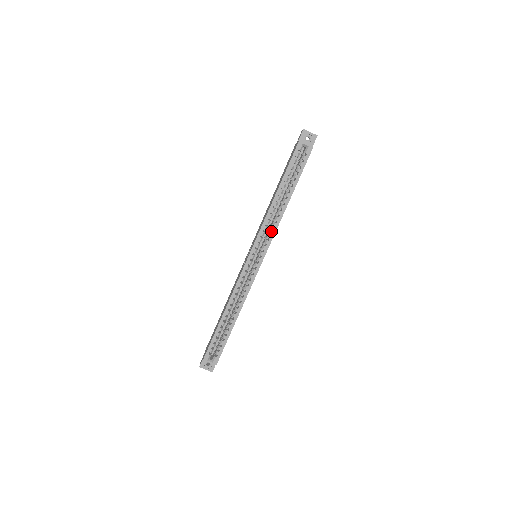
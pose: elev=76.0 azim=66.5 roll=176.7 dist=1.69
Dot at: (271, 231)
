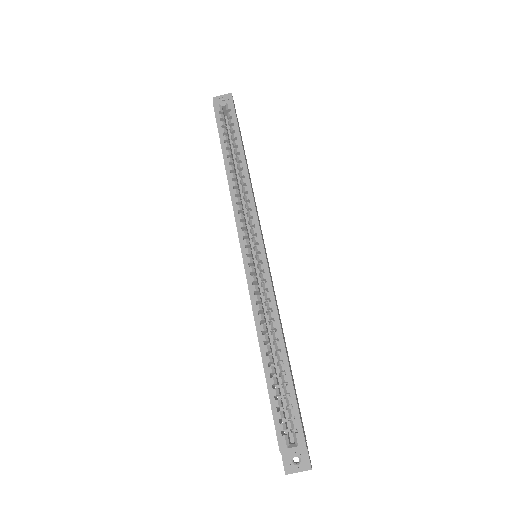
Dot at: (248, 207)
